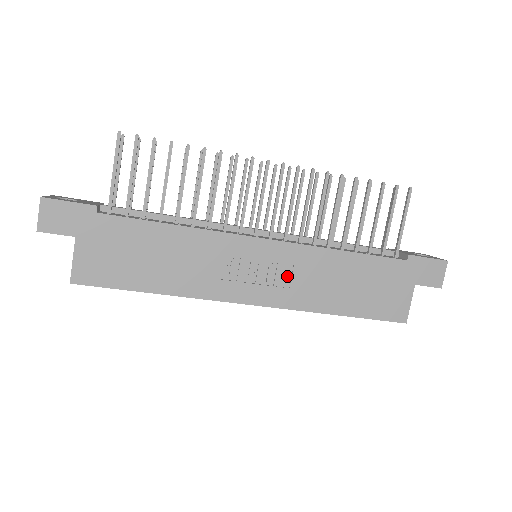
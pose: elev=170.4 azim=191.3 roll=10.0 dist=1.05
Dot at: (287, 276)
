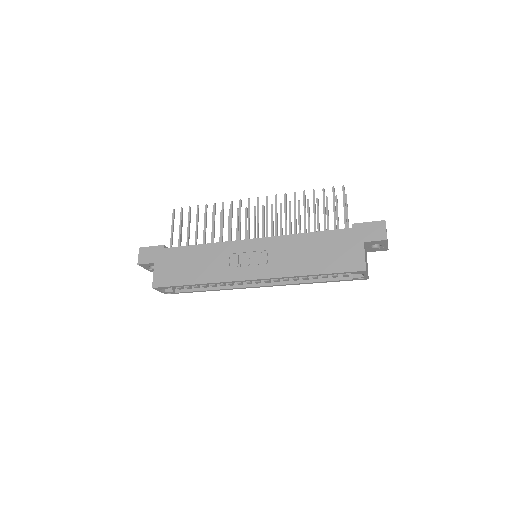
Dot at: (270, 258)
